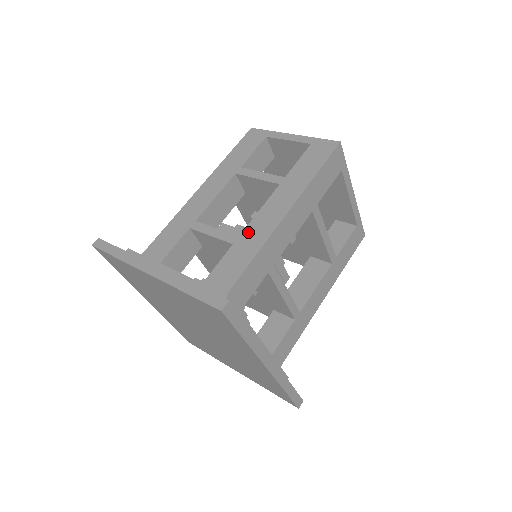
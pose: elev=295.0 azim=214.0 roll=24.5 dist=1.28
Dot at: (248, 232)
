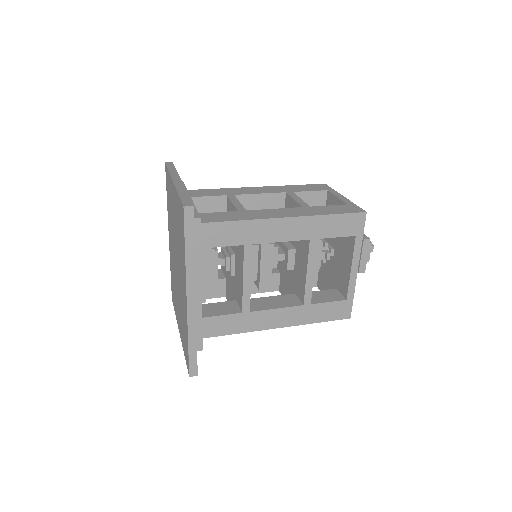
Dot at: (254, 211)
